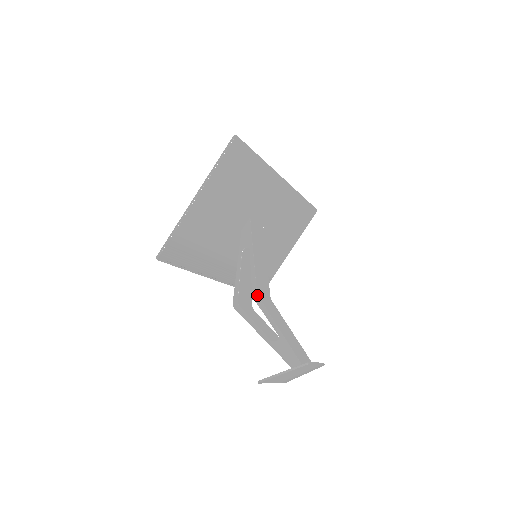
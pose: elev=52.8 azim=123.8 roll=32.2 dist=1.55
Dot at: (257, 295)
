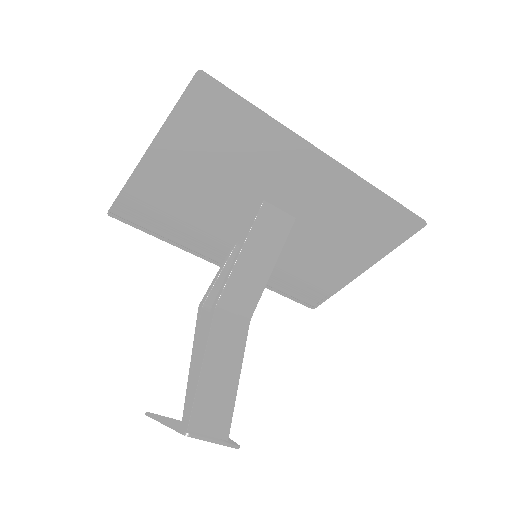
Dot at: (214, 307)
